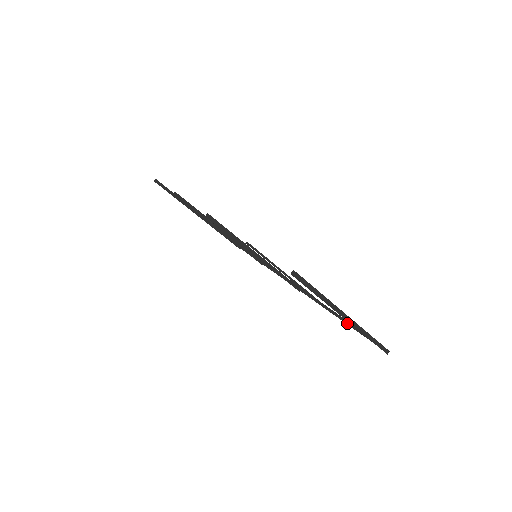
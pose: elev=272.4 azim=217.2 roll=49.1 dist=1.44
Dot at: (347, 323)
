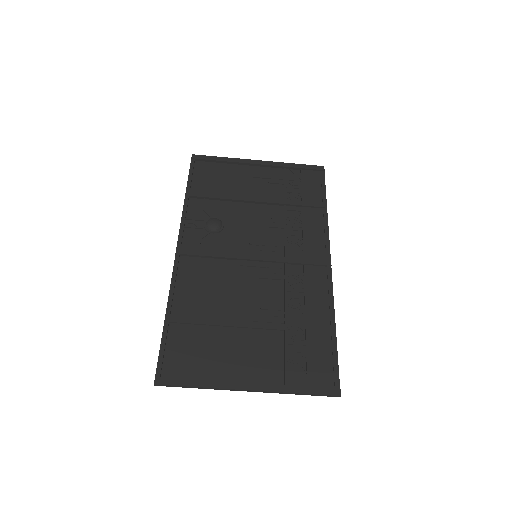
Dot at: (295, 364)
